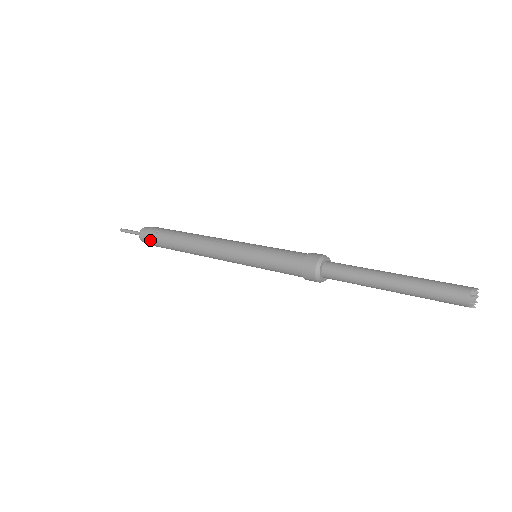
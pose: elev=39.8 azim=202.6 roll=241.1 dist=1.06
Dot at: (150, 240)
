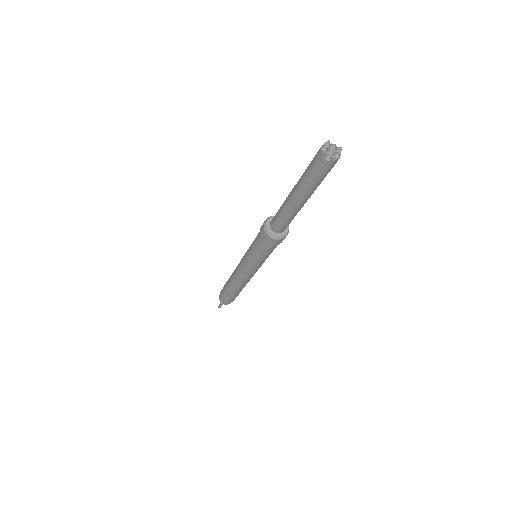
Dot at: (222, 298)
